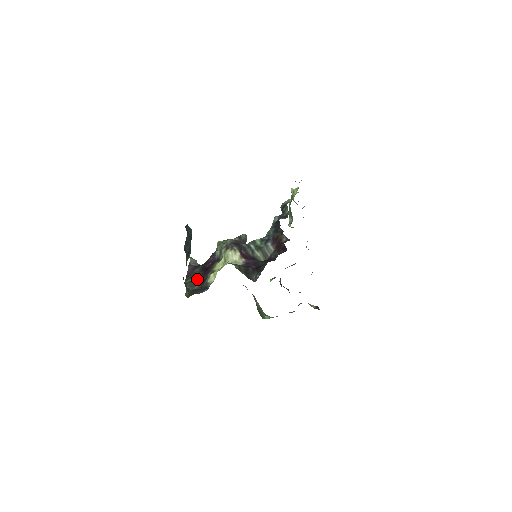
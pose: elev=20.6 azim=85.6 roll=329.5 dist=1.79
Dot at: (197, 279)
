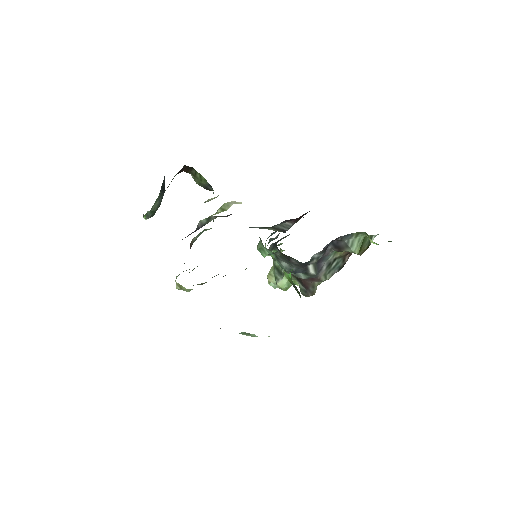
Dot at: occluded
